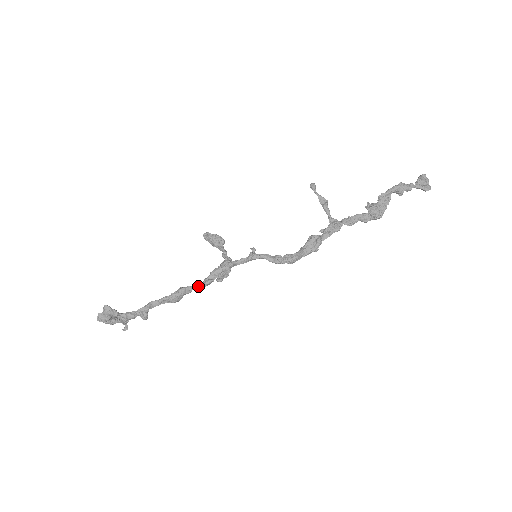
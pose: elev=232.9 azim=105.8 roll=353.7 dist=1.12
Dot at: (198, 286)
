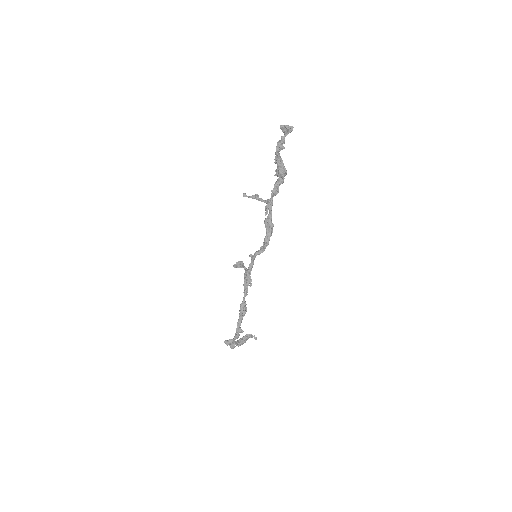
Dot at: (244, 298)
